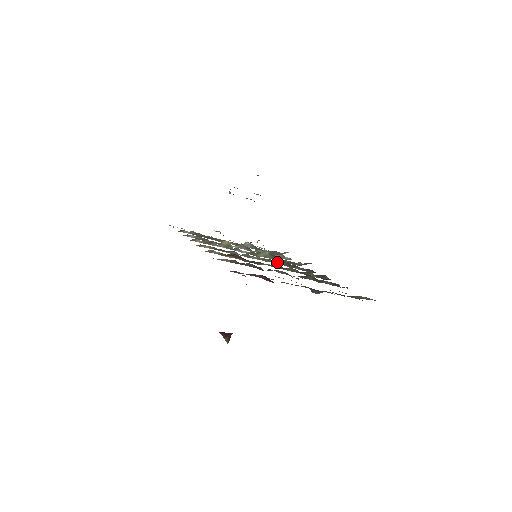
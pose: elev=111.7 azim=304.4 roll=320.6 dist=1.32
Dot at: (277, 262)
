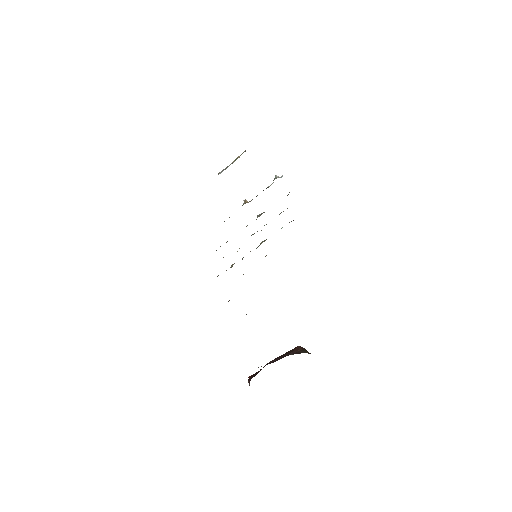
Dot at: occluded
